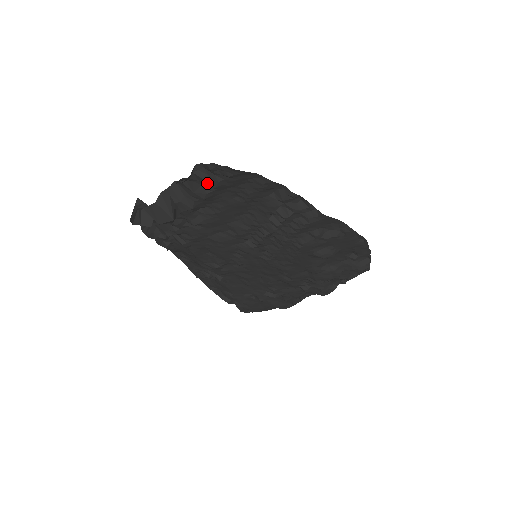
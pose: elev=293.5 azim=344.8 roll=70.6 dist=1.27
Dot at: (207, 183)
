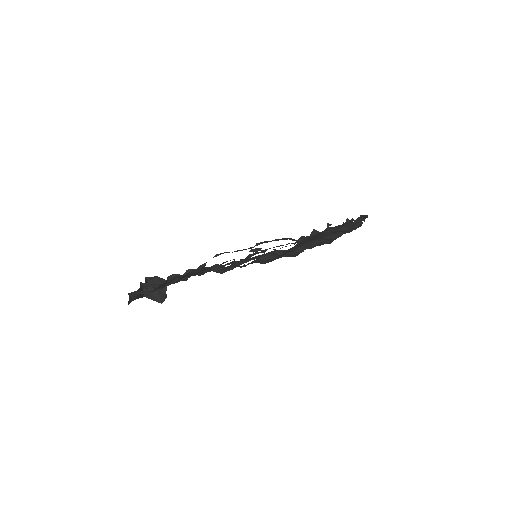
Dot at: (148, 292)
